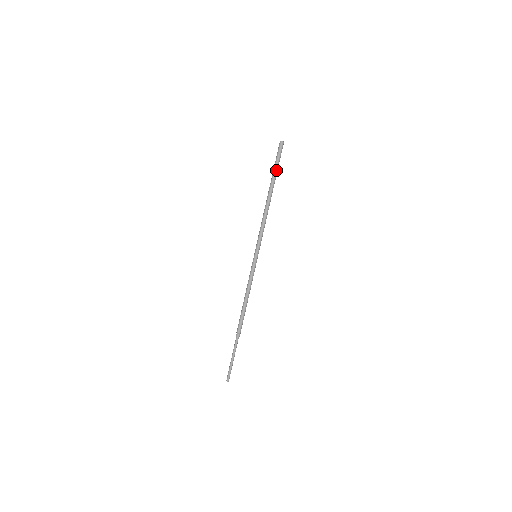
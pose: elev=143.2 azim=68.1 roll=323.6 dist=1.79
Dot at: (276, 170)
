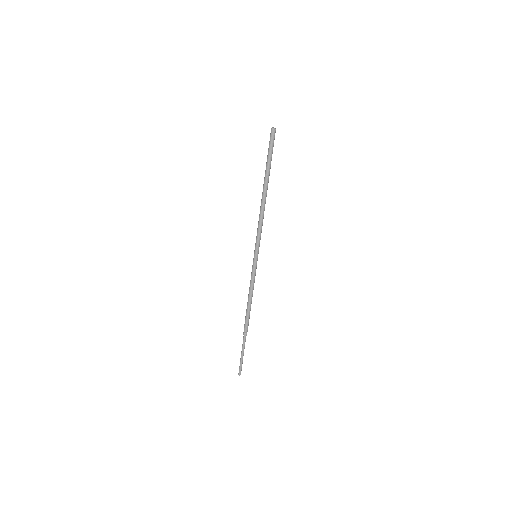
Dot at: (267, 162)
